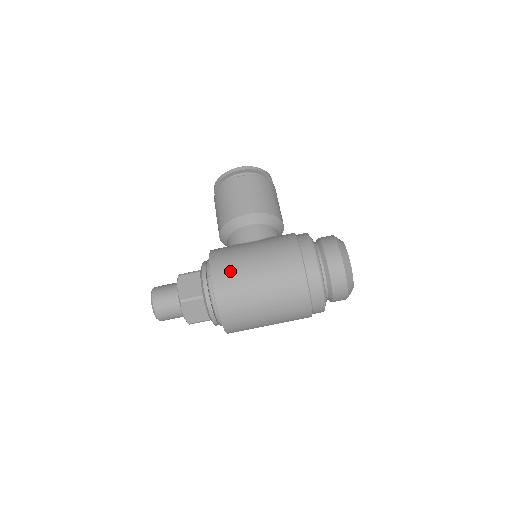
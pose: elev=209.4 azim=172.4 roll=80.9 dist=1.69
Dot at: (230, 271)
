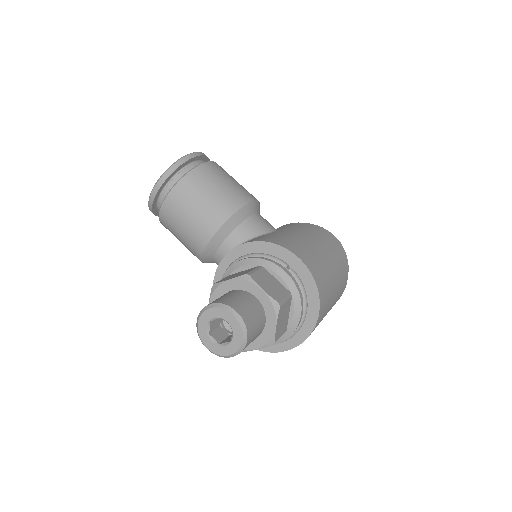
Dot at: (310, 254)
